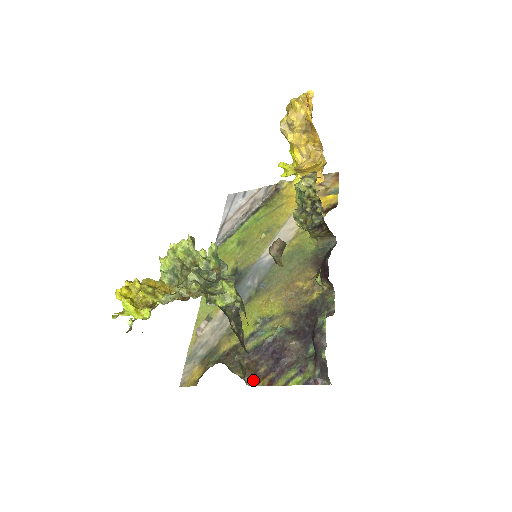
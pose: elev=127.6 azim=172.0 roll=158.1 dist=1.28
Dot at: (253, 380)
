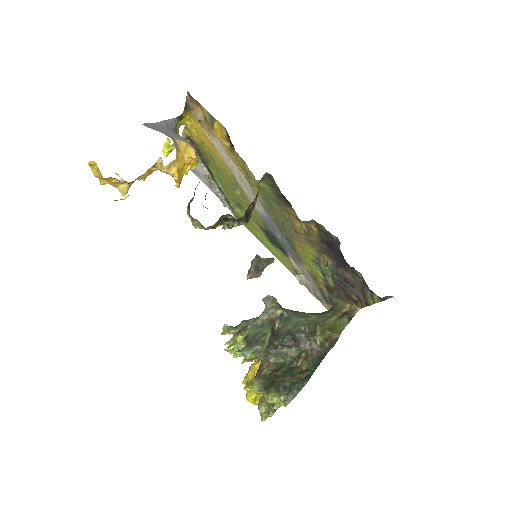
Dot at: (358, 305)
